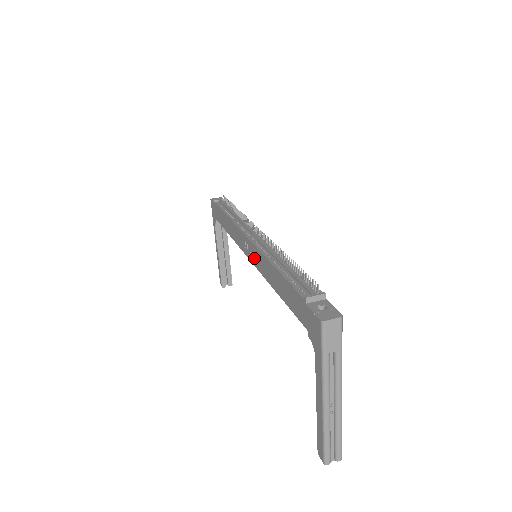
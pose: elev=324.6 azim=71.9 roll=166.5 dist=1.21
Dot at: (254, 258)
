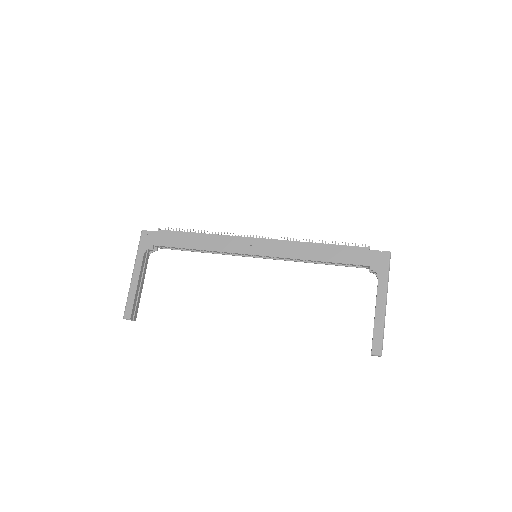
Dot at: (272, 250)
